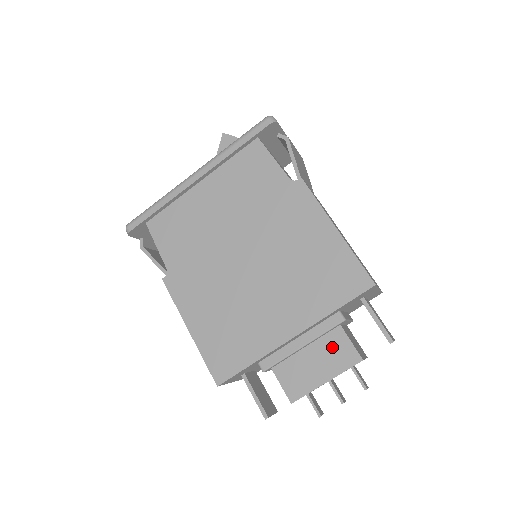
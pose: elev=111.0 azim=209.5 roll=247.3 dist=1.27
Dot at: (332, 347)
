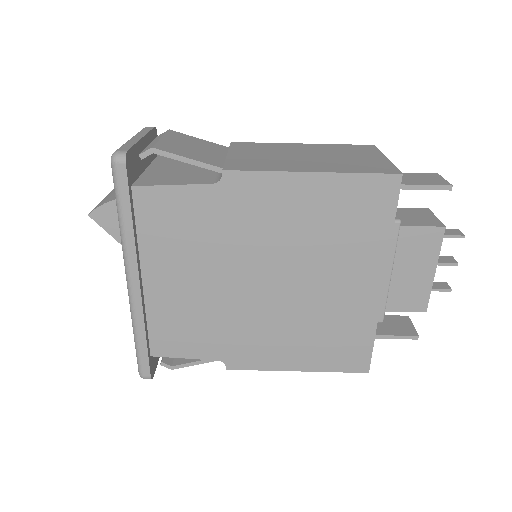
Dot at: (411, 247)
